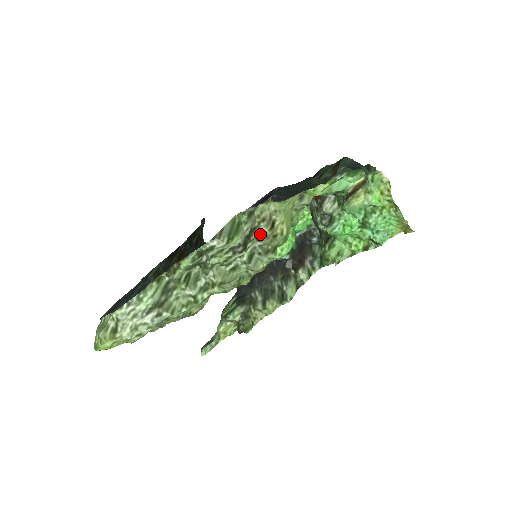
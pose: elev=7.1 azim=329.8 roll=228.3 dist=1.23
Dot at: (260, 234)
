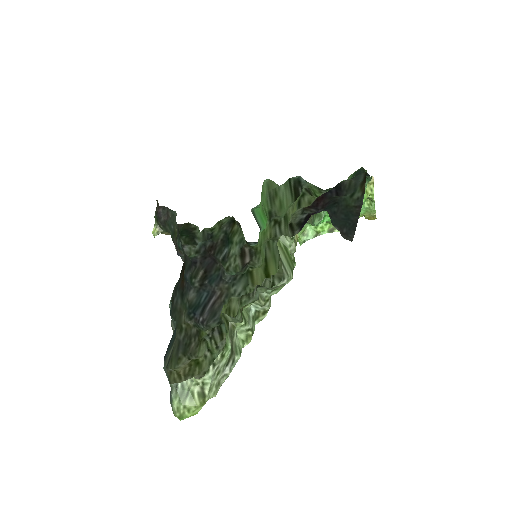
Dot at: (291, 249)
